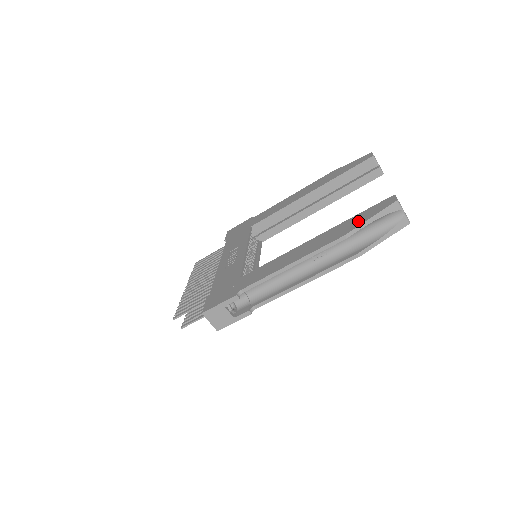
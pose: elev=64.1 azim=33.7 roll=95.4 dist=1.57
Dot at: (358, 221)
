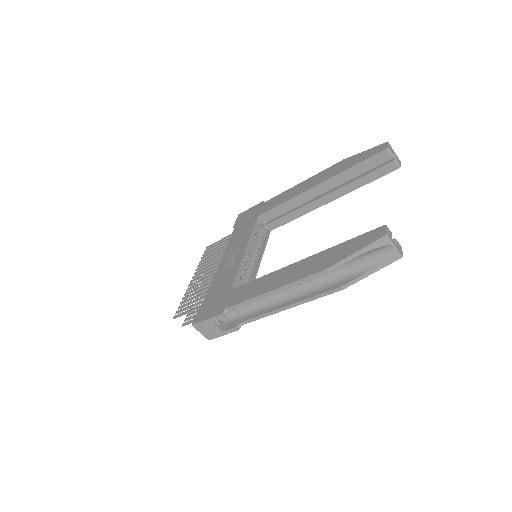
Dot at: (342, 253)
